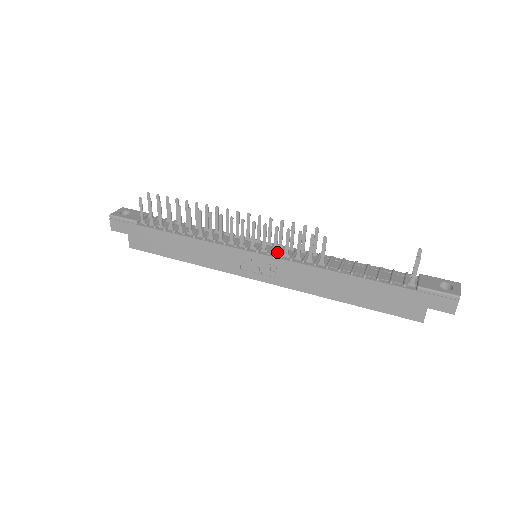
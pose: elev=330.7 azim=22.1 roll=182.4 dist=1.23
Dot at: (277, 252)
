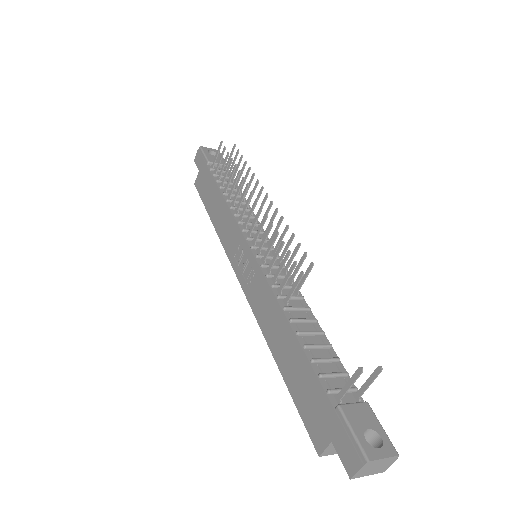
Dot at: (265, 261)
